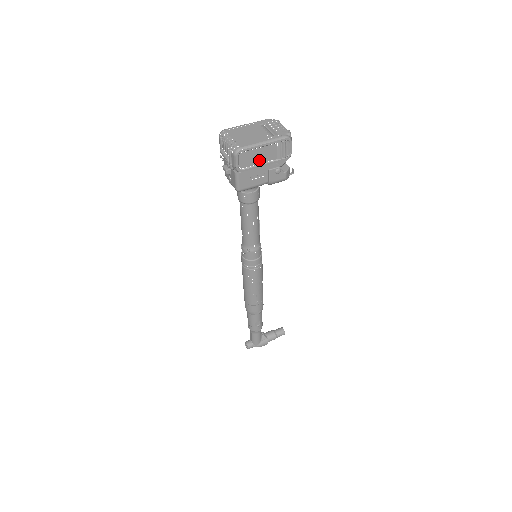
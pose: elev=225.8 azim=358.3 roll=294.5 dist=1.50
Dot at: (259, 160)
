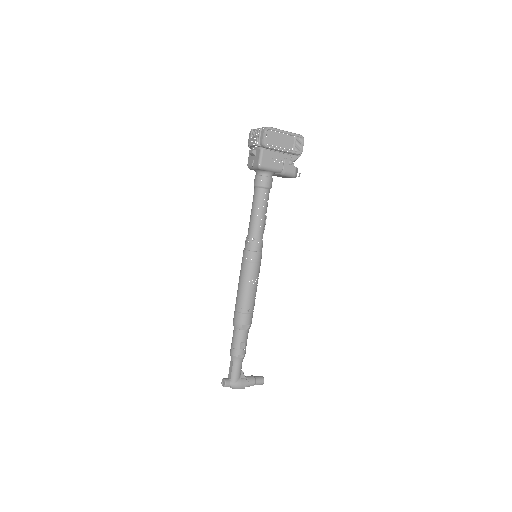
Dot at: (280, 144)
